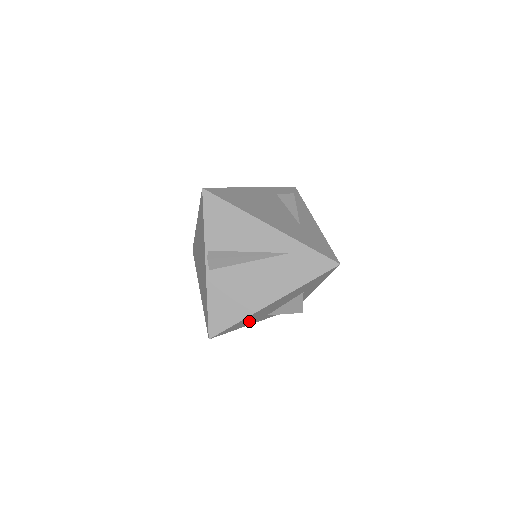
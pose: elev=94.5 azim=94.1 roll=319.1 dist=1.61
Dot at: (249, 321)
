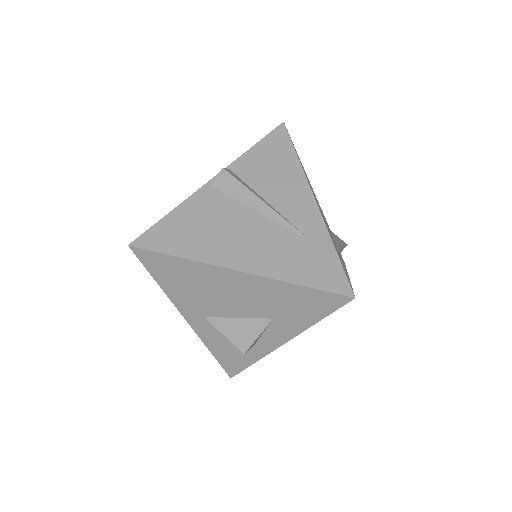
Dot at: (184, 289)
